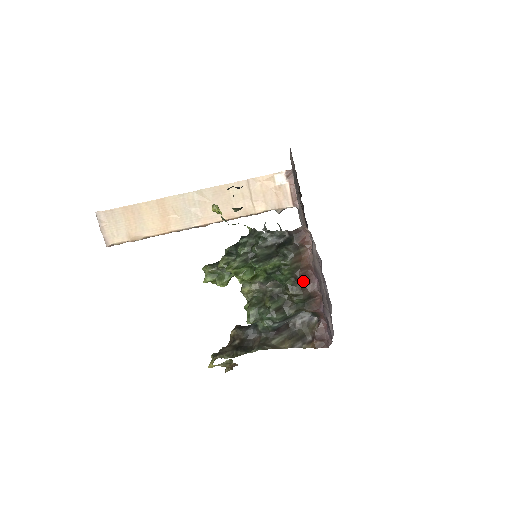
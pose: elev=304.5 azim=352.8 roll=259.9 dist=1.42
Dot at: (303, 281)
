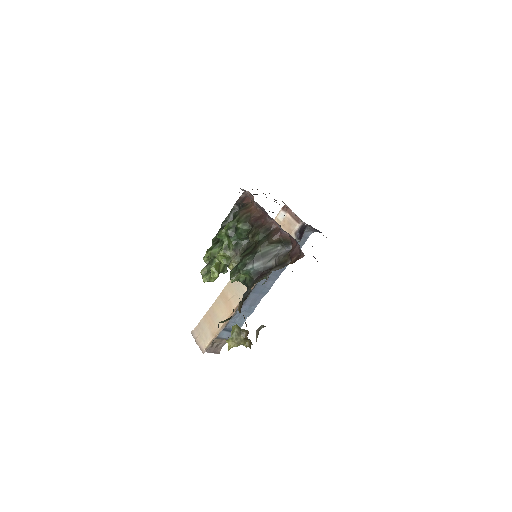
Dot at: (257, 222)
